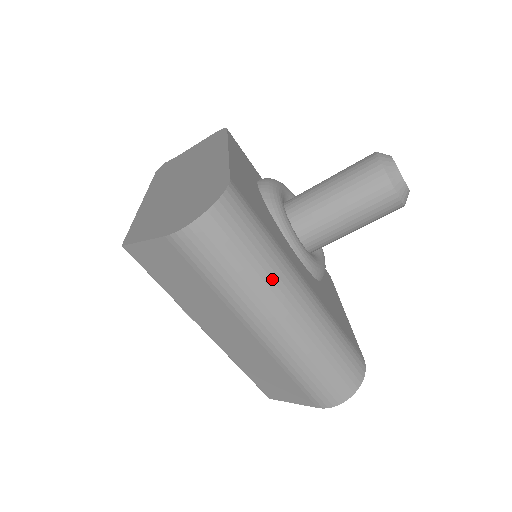
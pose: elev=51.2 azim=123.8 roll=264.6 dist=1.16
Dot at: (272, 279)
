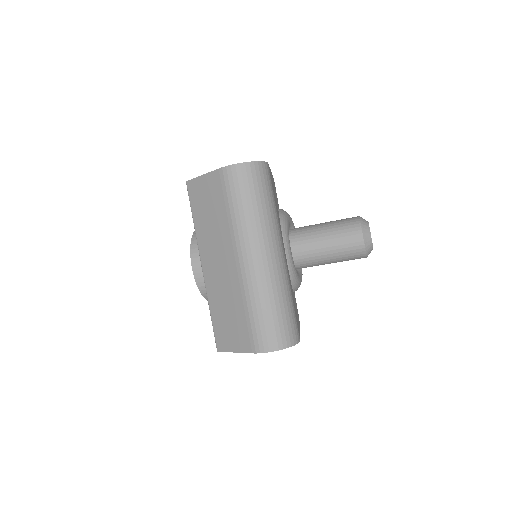
Dot at: (266, 225)
